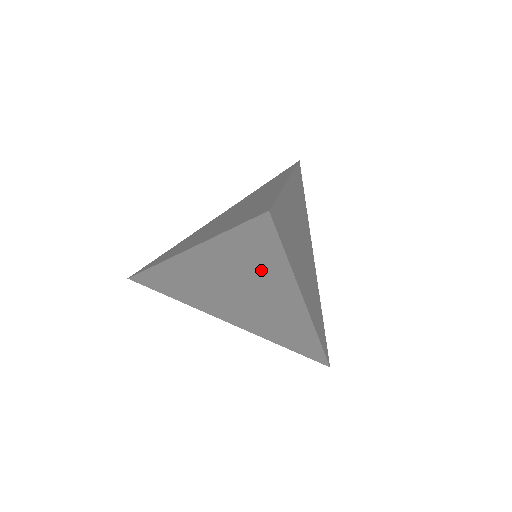
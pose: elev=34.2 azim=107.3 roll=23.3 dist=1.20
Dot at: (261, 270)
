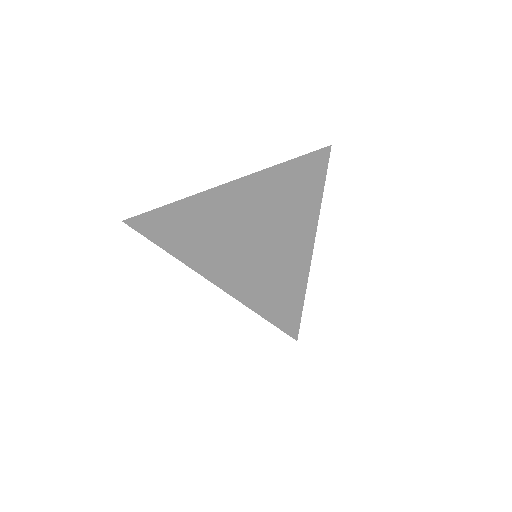
Dot at: (294, 191)
